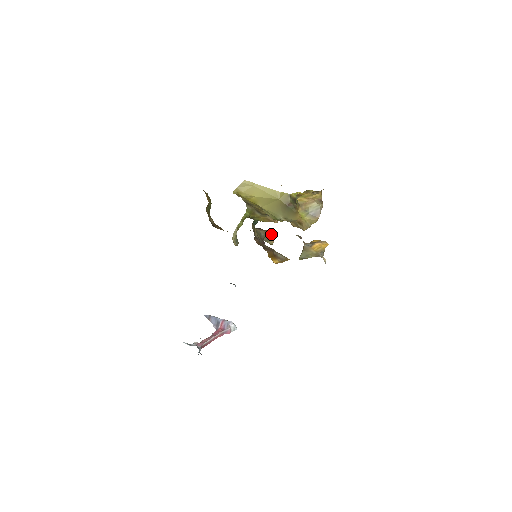
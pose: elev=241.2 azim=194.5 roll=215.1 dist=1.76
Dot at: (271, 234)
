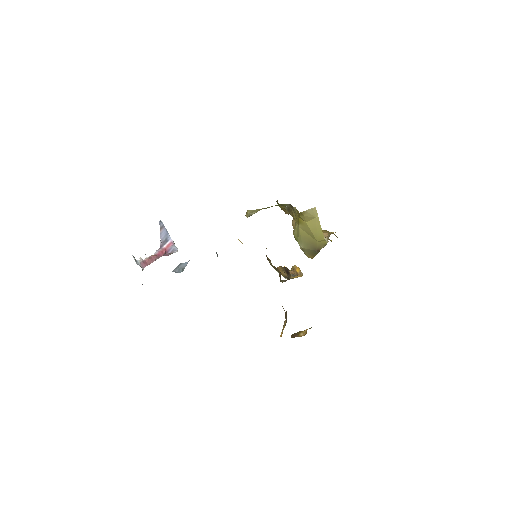
Dot at: occluded
